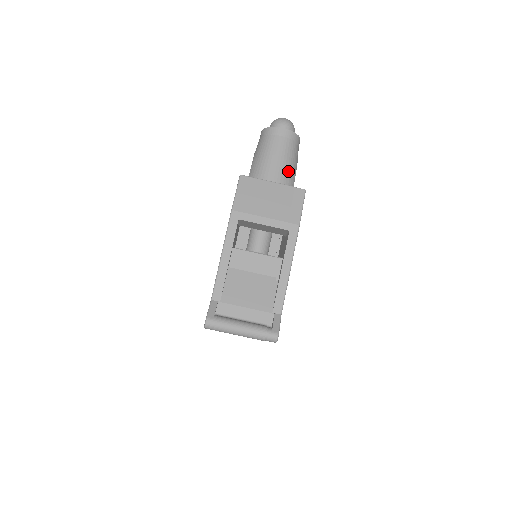
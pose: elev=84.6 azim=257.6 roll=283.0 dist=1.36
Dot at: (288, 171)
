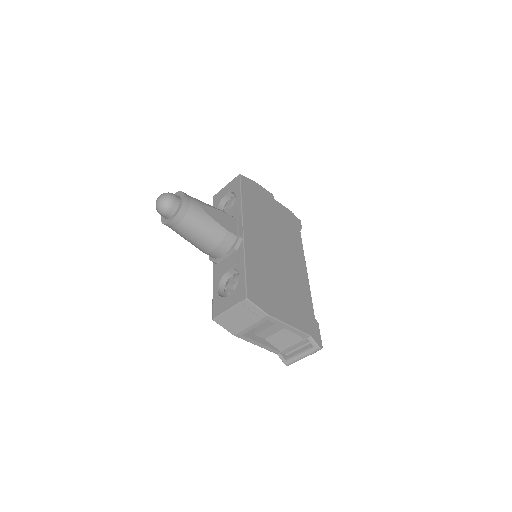
Dot at: (210, 232)
